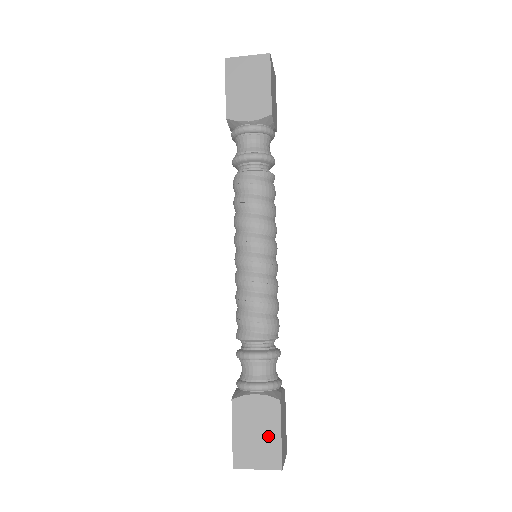
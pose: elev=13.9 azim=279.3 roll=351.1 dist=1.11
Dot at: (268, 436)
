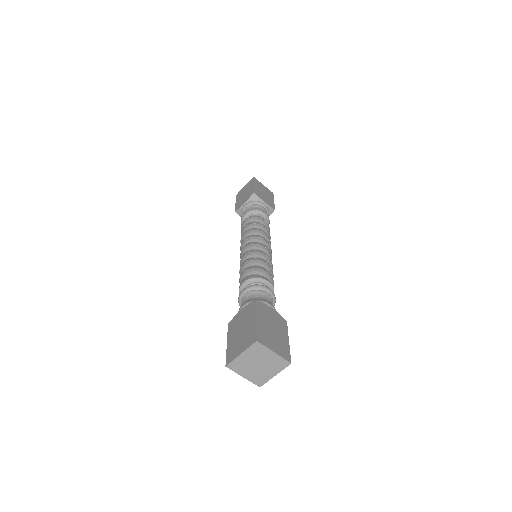
Dot at: (281, 336)
